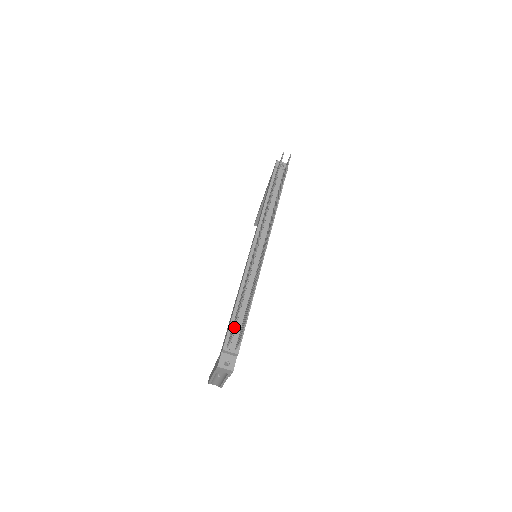
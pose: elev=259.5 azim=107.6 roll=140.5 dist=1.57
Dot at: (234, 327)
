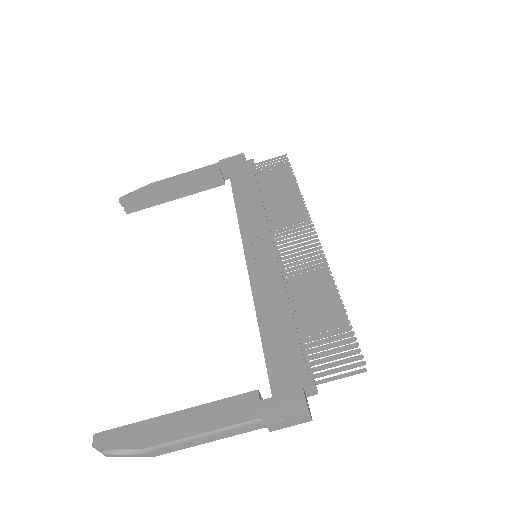
Dot at: occluded
